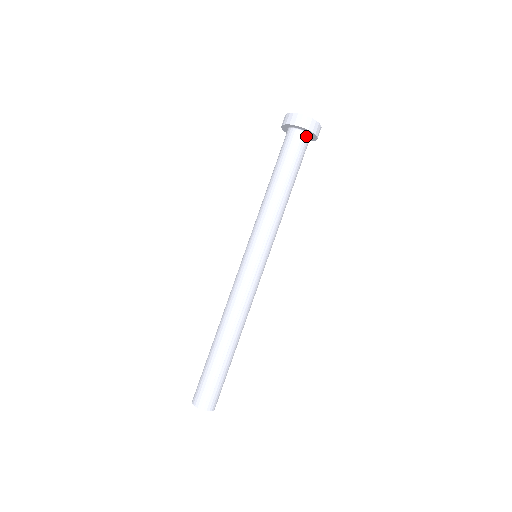
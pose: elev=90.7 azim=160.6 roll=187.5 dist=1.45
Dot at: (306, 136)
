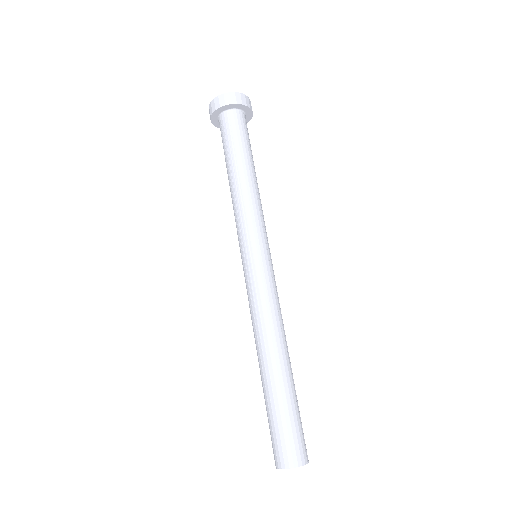
Dot at: (229, 114)
